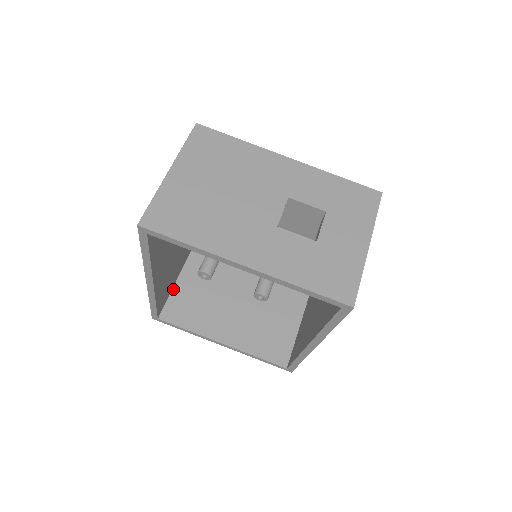
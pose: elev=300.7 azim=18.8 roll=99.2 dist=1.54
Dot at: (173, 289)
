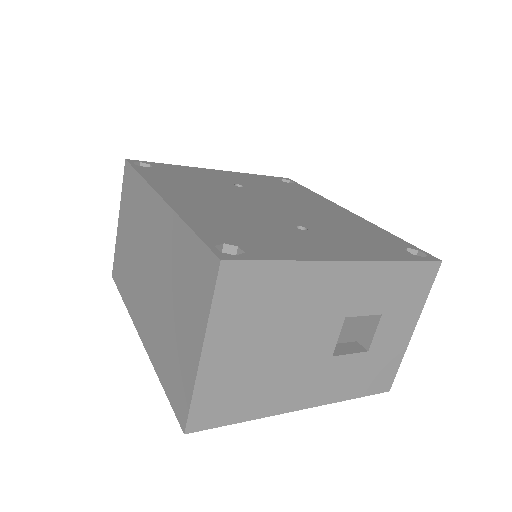
Dot at: occluded
